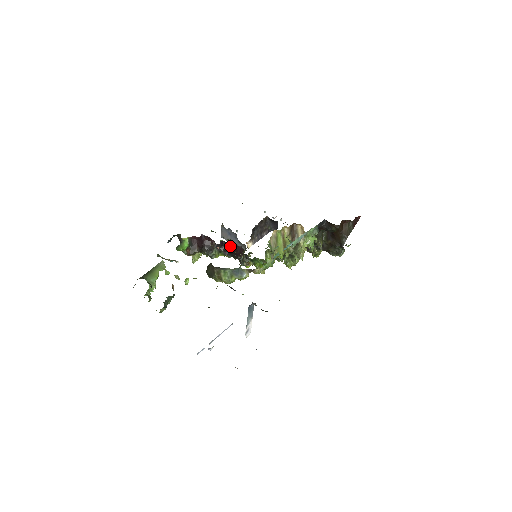
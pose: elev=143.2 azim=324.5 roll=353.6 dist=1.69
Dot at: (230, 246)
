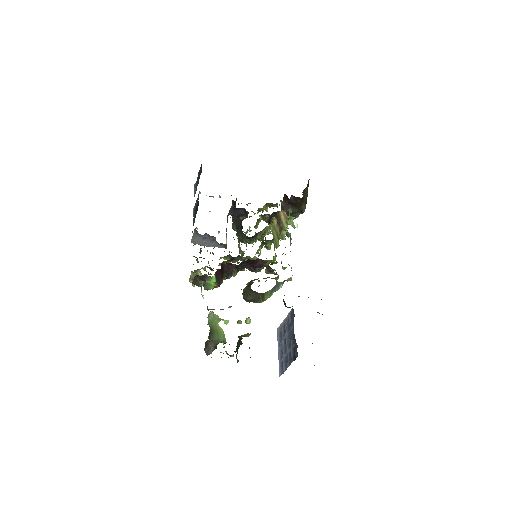
Dot at: (248, 262)
